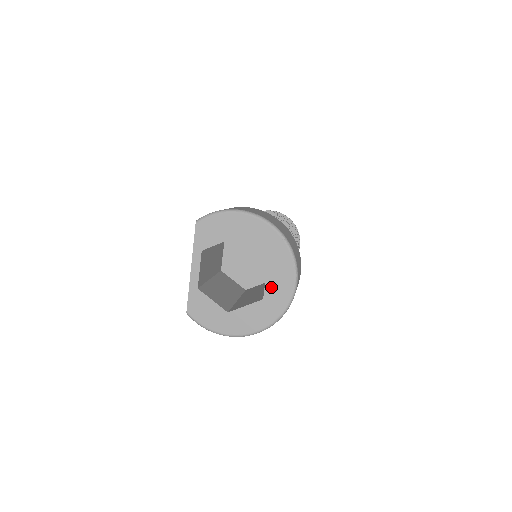
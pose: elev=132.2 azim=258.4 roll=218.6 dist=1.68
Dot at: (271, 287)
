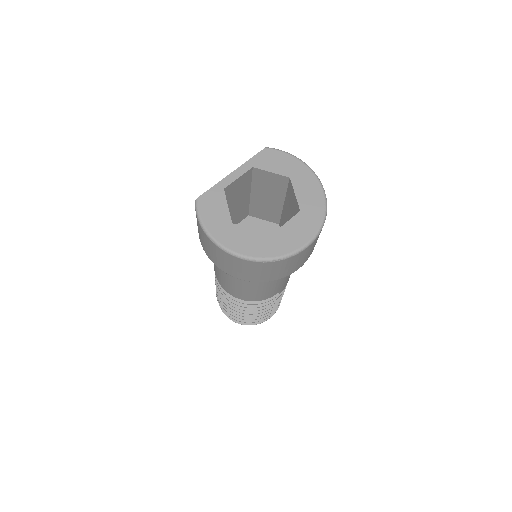
Dot at: (286, 231)
